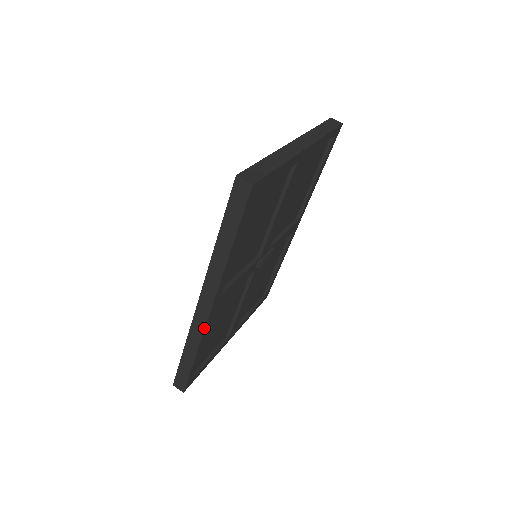
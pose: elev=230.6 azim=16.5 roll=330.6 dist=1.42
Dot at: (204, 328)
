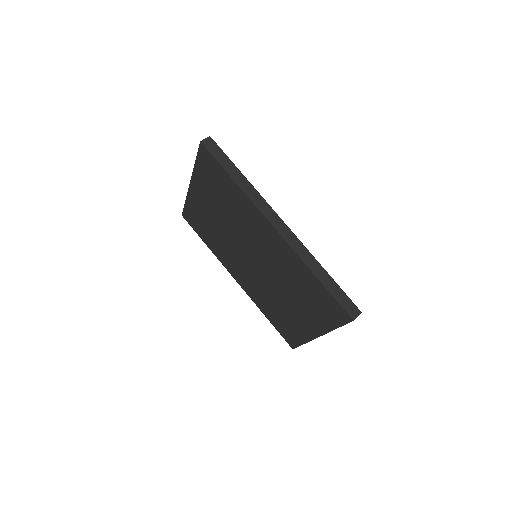
Dot at: (298, 239)
